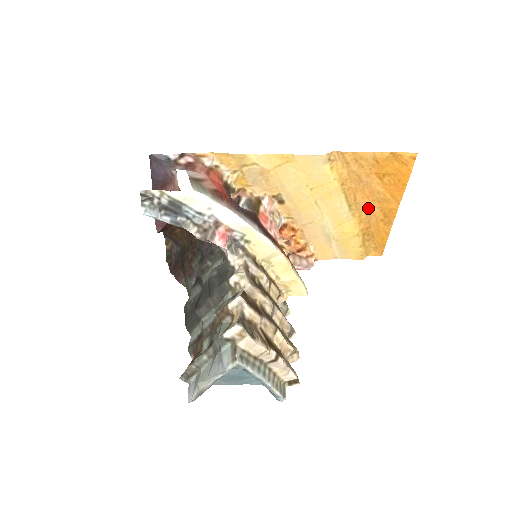
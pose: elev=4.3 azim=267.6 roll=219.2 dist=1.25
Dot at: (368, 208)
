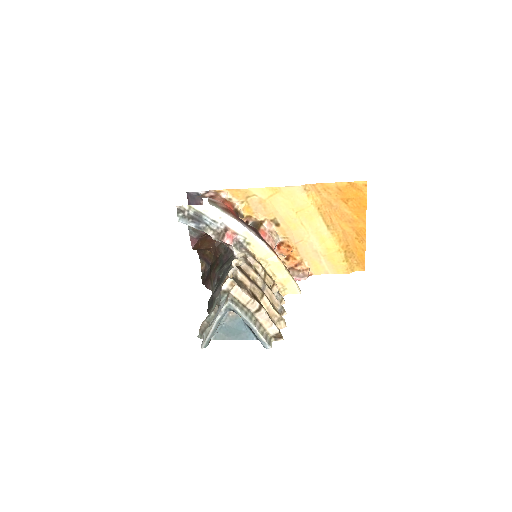
Dot at: (343, 228)
